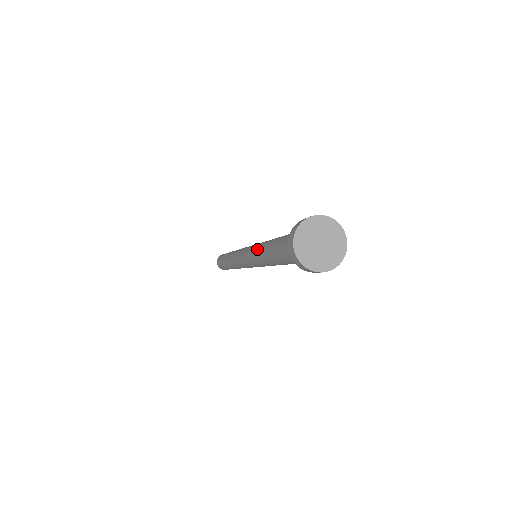
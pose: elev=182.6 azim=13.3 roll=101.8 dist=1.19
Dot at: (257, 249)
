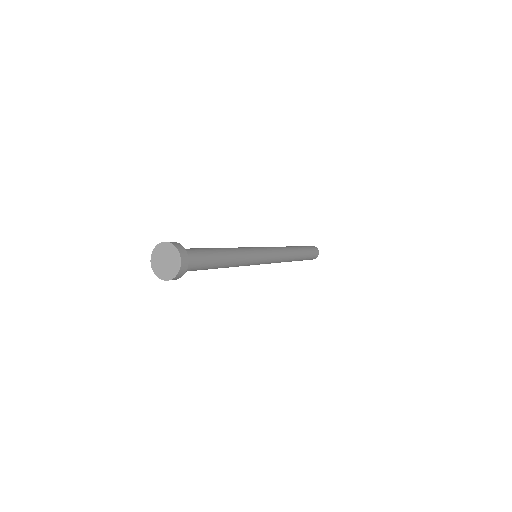
Dot at: occluded
